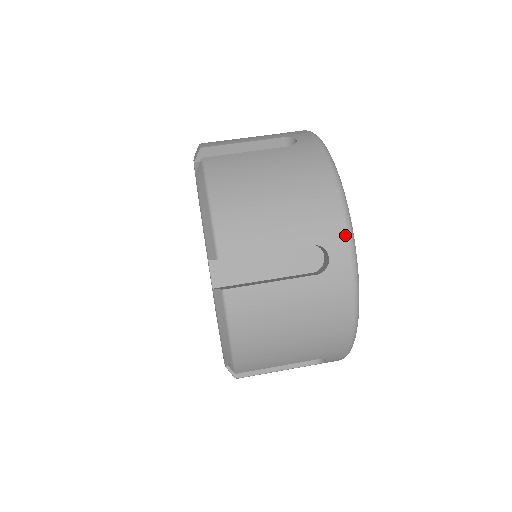
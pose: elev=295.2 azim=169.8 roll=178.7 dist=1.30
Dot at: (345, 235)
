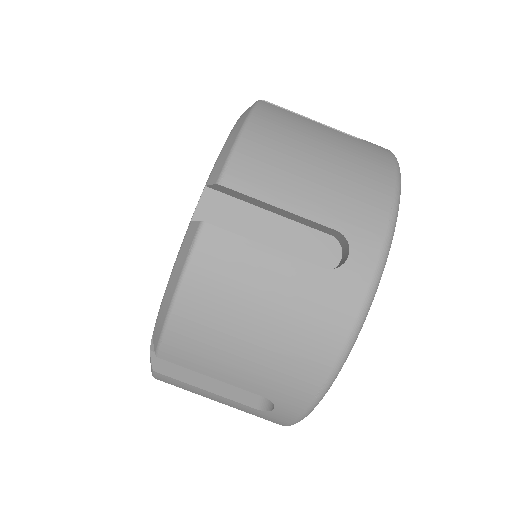
Dot at: (303, 408)
